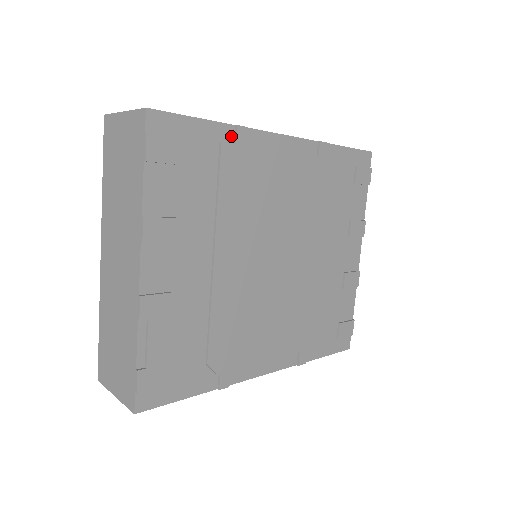
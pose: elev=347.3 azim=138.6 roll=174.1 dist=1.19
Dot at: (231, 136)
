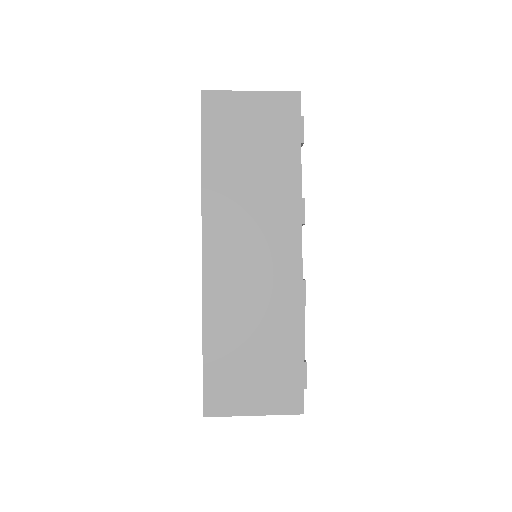
Dot at: occluded
